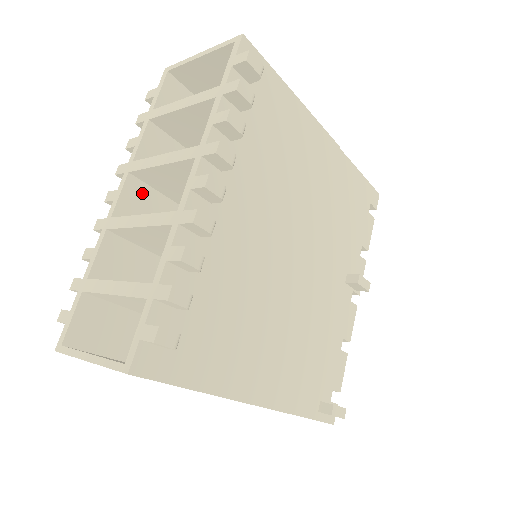
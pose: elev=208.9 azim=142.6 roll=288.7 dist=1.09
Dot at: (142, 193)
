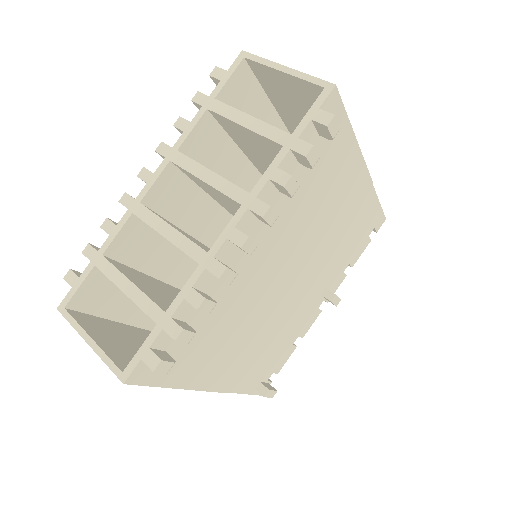
Dot at: (176, 180)
